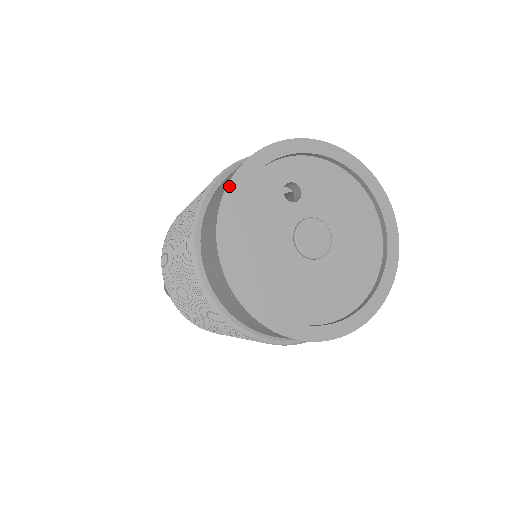
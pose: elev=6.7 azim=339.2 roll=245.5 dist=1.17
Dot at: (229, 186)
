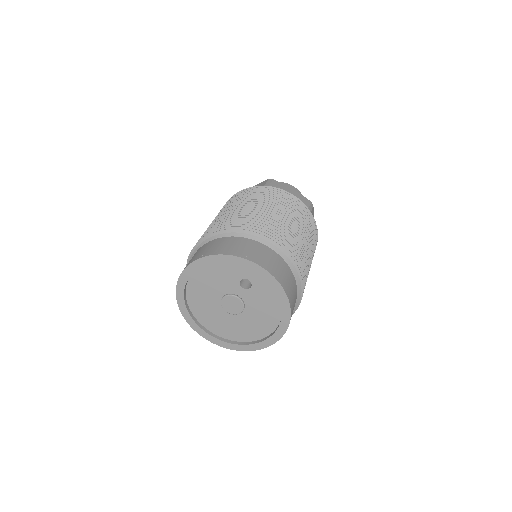
Dot at: (217, 256)
